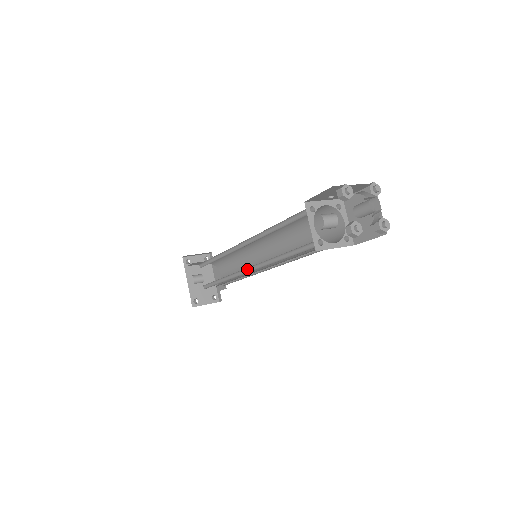
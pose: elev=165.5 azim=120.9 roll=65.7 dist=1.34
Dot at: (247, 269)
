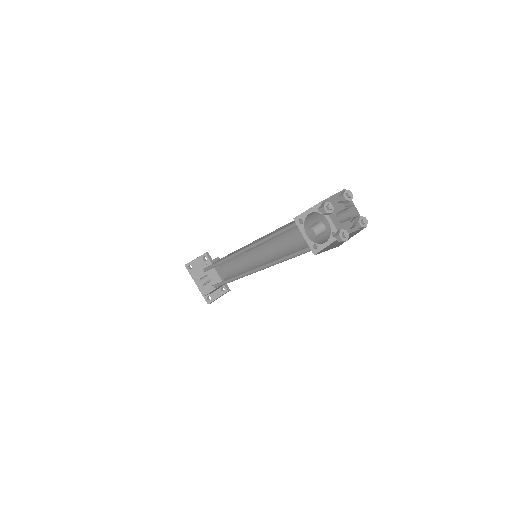
Dot at: (252, 269)
